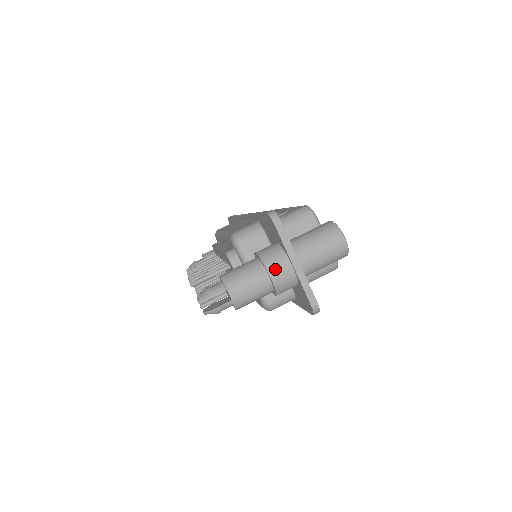
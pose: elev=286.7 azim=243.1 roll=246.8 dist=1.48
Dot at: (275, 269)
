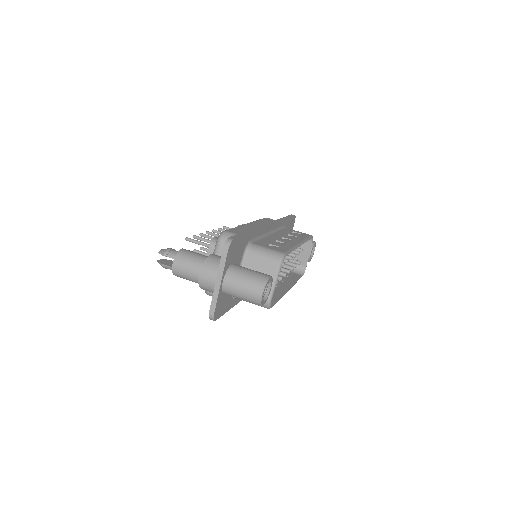
Dot at: (206, 273)
